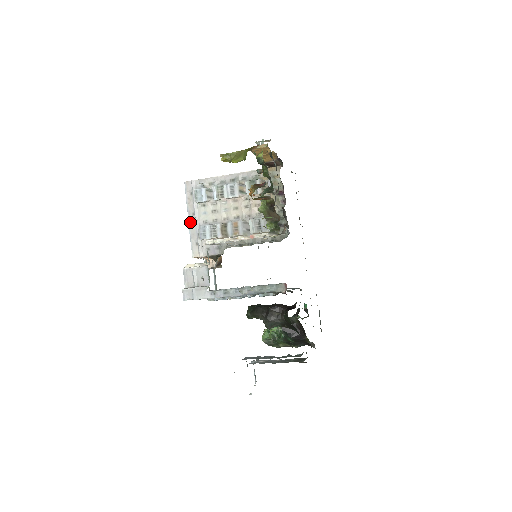
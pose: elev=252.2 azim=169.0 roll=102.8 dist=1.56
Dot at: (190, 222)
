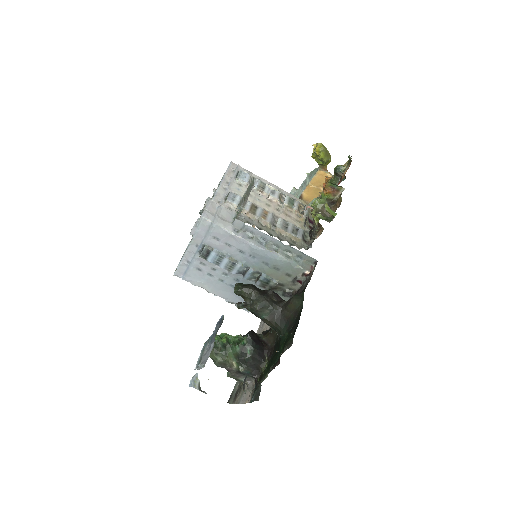
Dot at: (221, 185)
